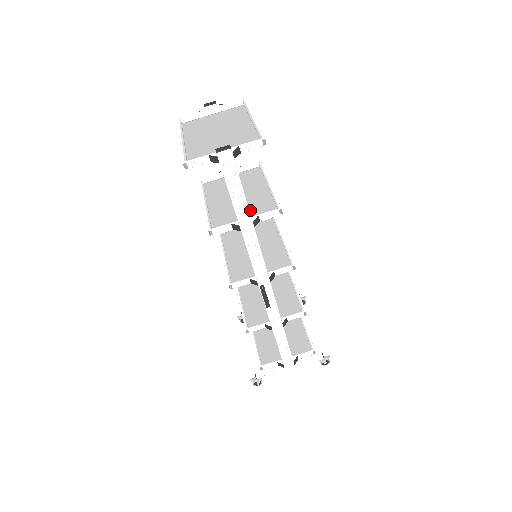
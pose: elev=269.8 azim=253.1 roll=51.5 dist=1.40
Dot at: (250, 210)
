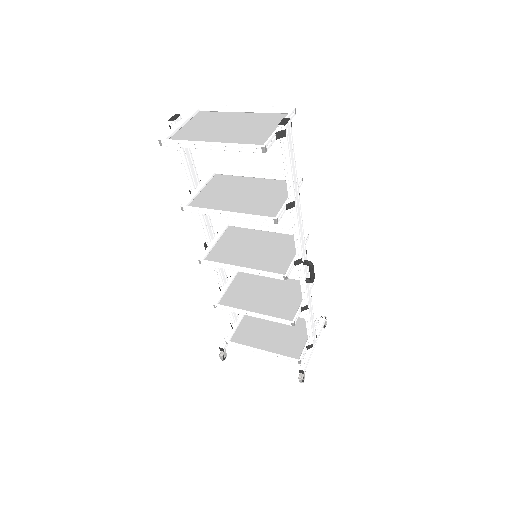
Dot at: (274, 194)
